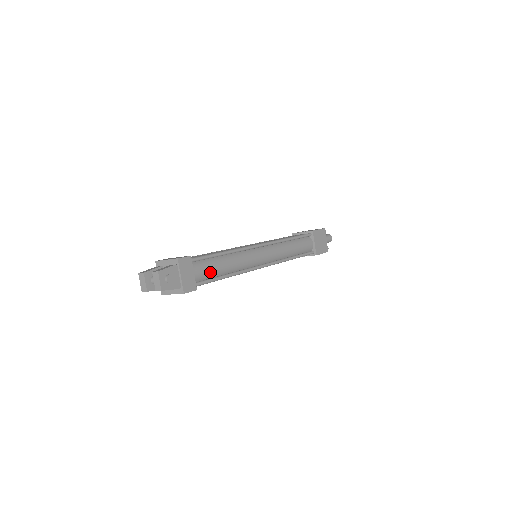
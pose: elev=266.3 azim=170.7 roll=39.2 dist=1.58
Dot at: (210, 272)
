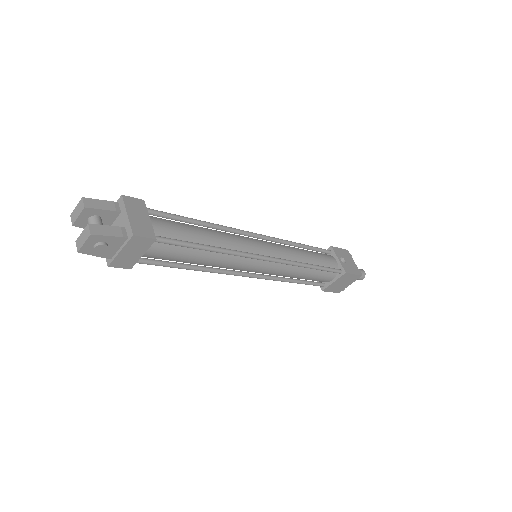
Dot at: (170, 258)
